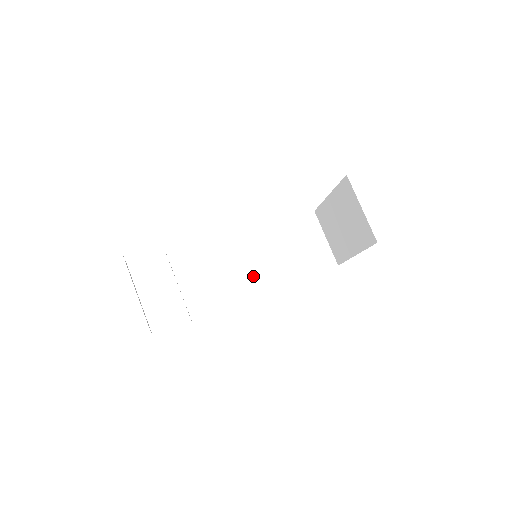
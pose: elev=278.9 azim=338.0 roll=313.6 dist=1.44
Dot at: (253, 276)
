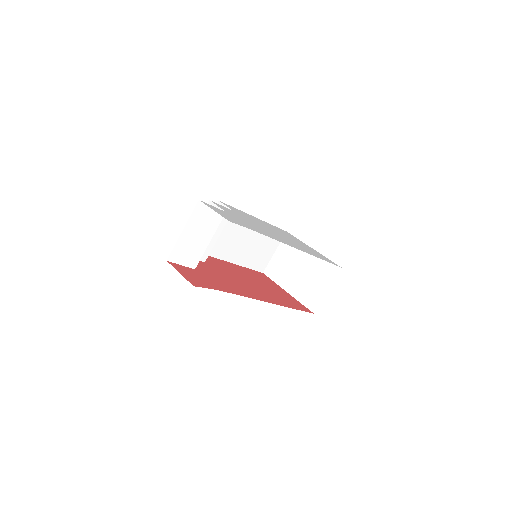
Dot at: (225, 242)
